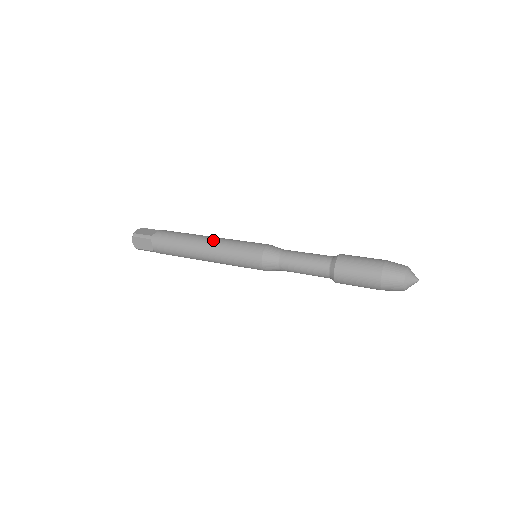
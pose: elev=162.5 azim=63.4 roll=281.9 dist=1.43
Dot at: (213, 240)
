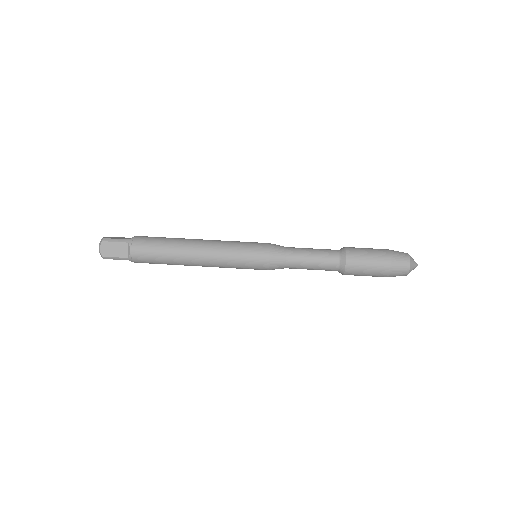
Dot at: (209, 240)
